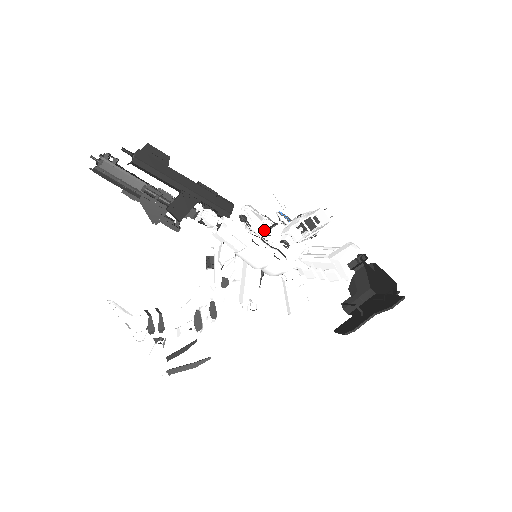
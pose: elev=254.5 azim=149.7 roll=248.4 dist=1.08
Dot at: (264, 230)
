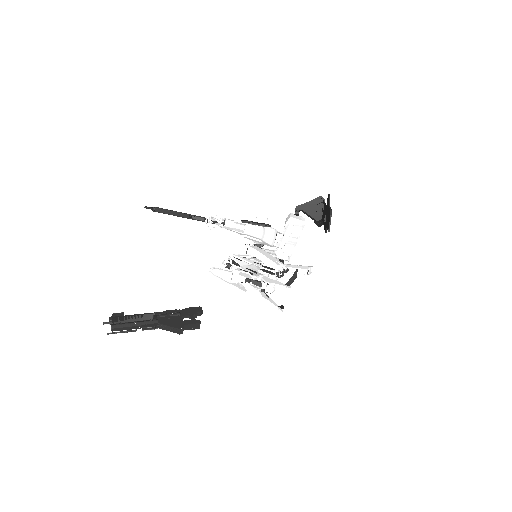
Dot at: occluded
